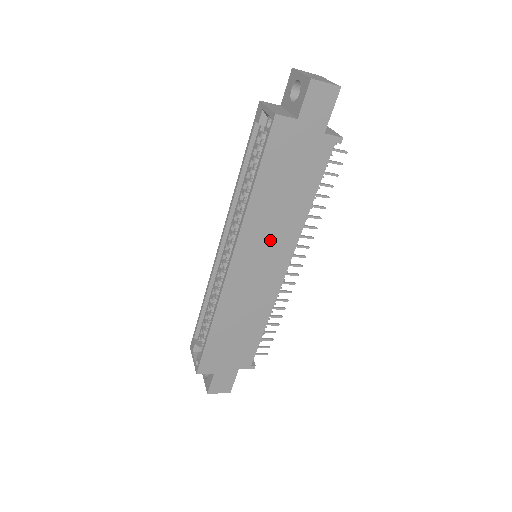
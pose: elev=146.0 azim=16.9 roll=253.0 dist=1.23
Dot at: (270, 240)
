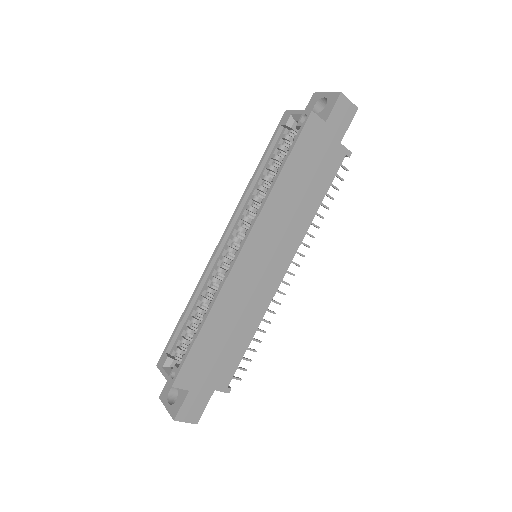
Dot at: (280, 233)
